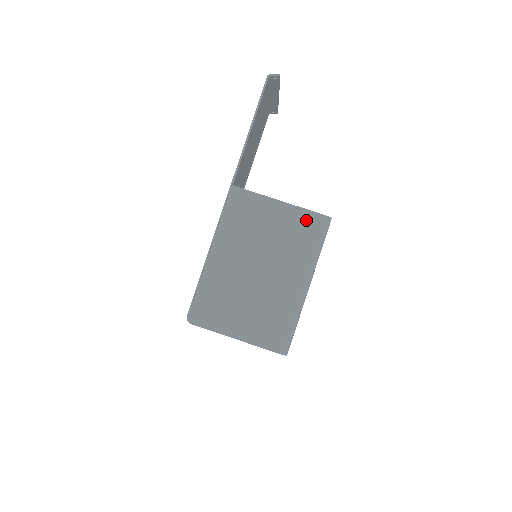
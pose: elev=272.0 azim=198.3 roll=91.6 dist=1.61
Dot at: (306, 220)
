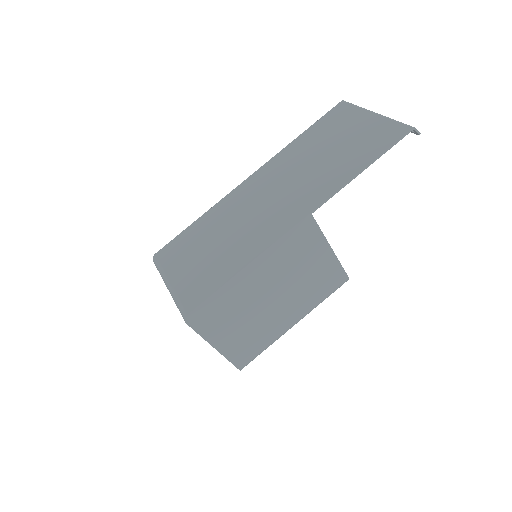
Dot at: (335, 275)
